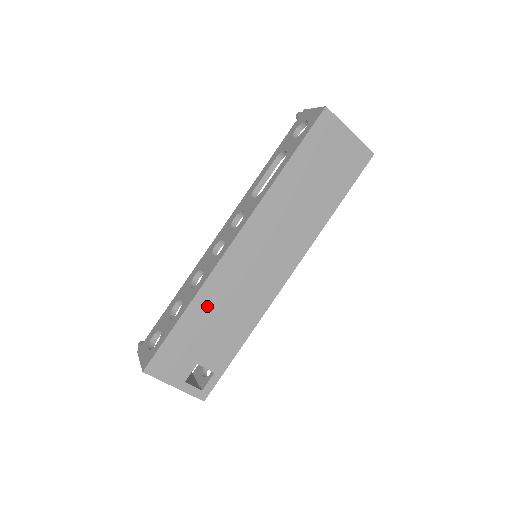
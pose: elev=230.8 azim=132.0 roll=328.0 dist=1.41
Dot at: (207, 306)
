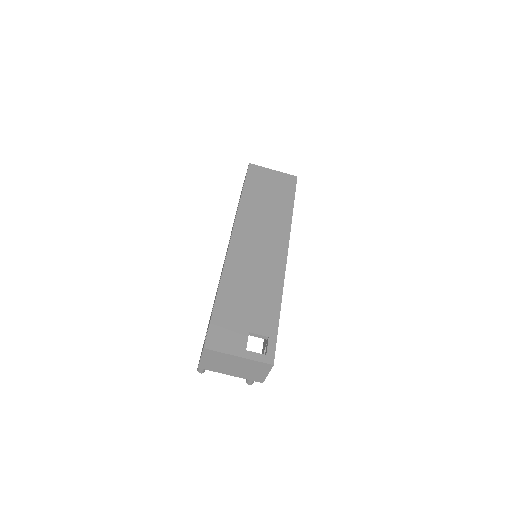
Dot at: (234, 286)
